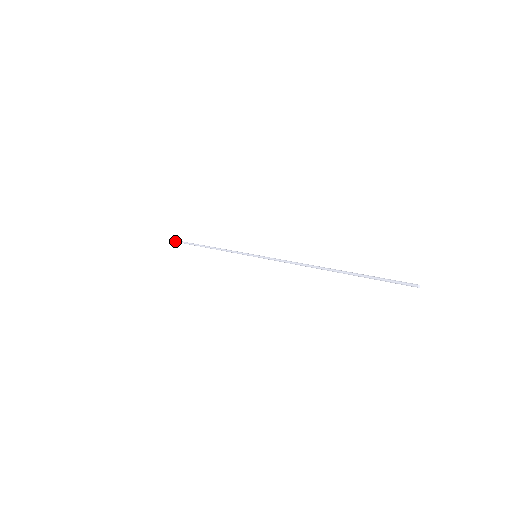
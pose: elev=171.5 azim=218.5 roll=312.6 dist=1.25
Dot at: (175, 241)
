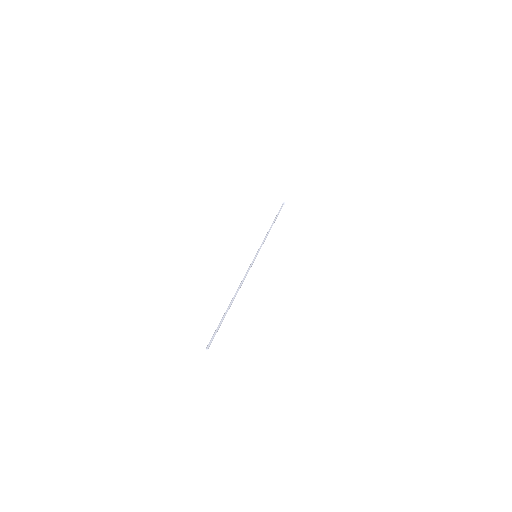
Dot at: (282, 205)
